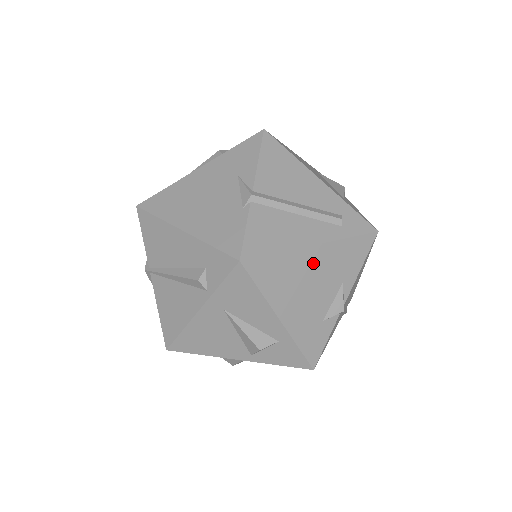
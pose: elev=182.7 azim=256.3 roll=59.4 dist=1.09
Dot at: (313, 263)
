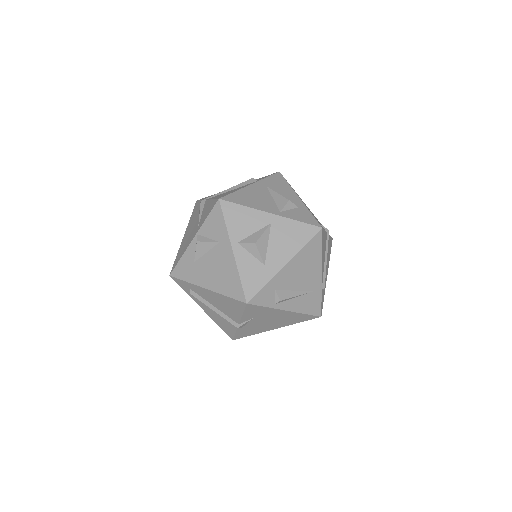
Dot at: occluded
